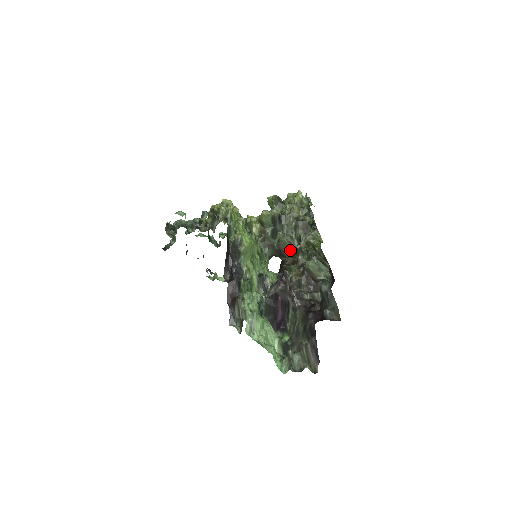
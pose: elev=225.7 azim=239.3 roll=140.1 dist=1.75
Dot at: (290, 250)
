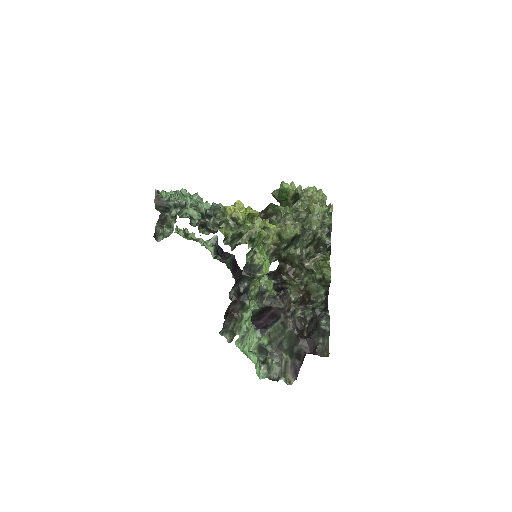
Dot at: (295, 262)
